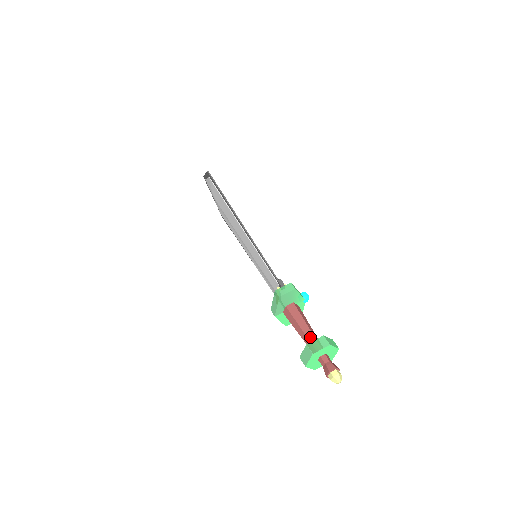
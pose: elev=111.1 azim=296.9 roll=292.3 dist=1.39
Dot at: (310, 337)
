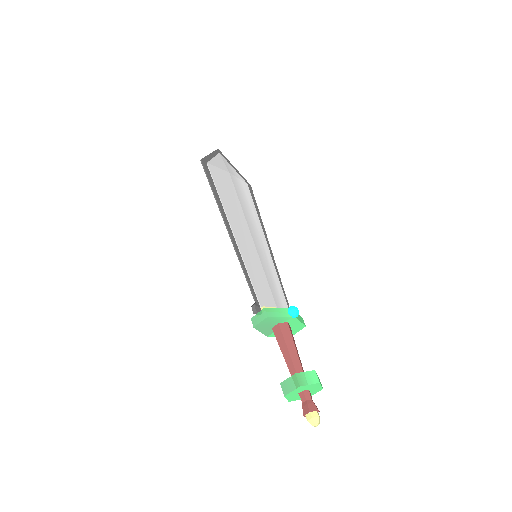
Dot at: (291, 369)
